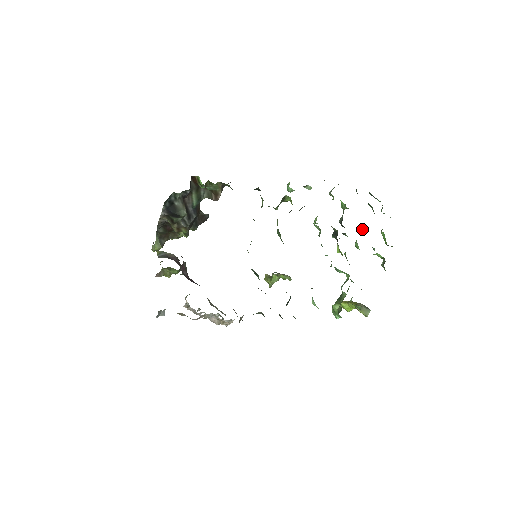
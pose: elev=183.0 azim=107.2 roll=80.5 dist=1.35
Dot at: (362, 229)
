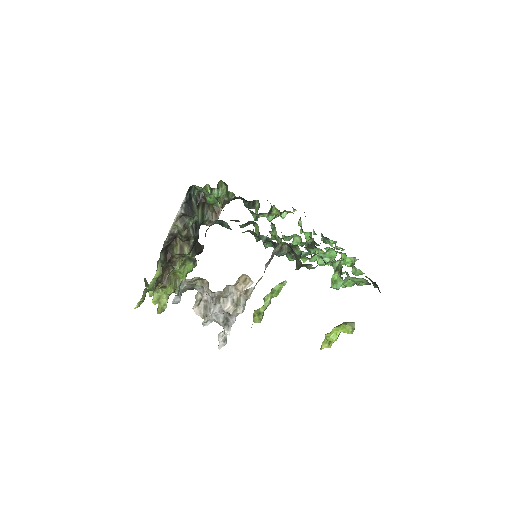
Dot at: (328, 248)
